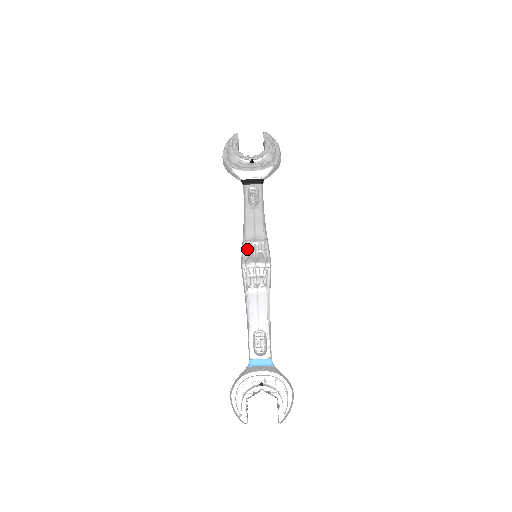
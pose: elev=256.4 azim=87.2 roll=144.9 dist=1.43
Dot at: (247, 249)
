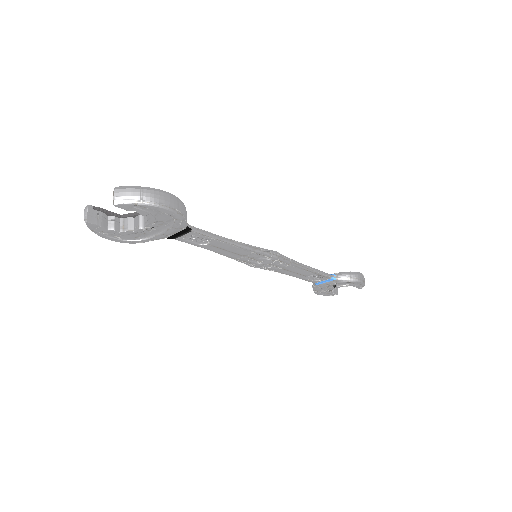
Dot at: (243, 261)
